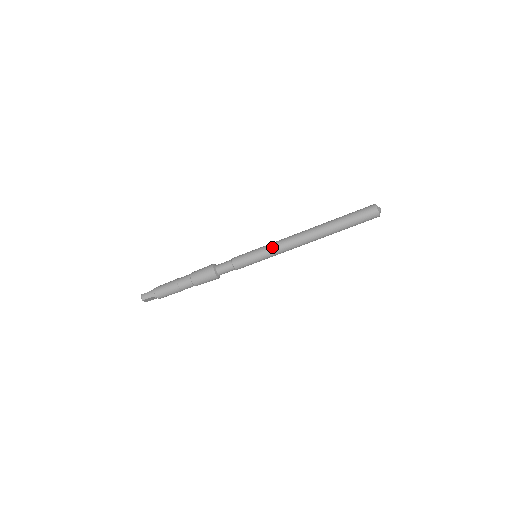
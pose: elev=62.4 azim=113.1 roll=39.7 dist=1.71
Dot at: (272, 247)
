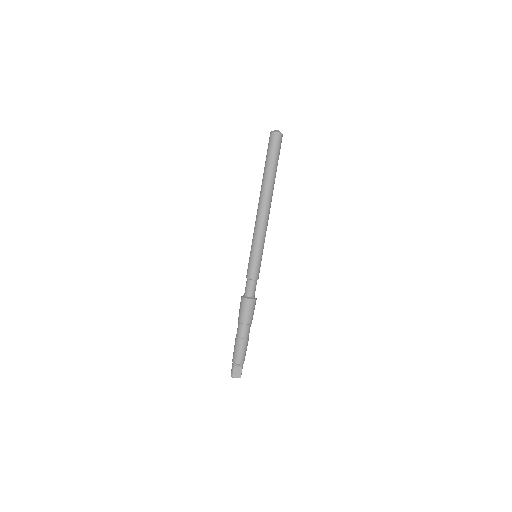
Dot at: (253, 236)
